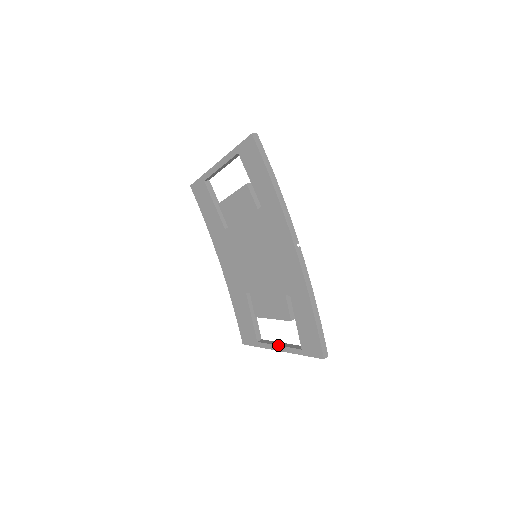
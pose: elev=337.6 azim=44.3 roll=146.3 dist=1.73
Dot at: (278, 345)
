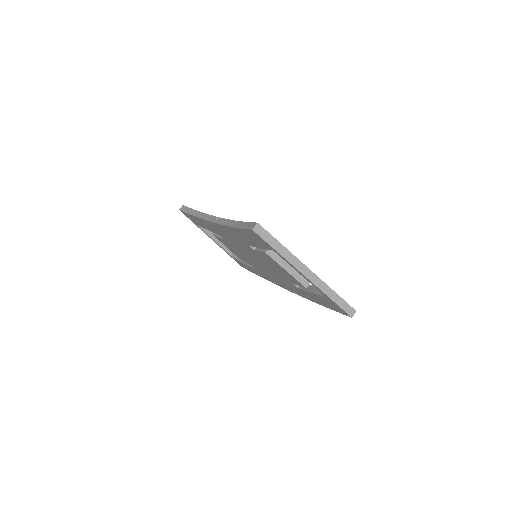
Dot at: (215, 241)
